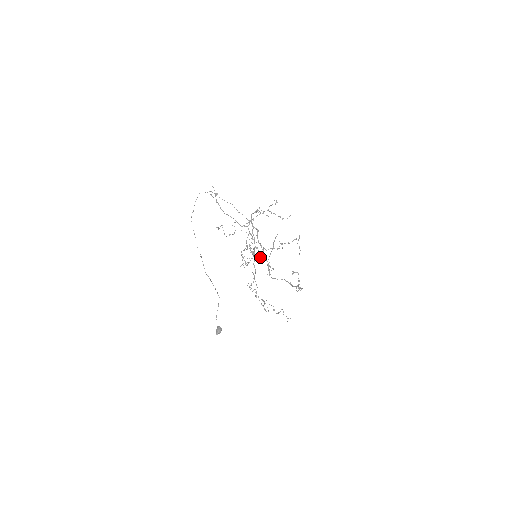
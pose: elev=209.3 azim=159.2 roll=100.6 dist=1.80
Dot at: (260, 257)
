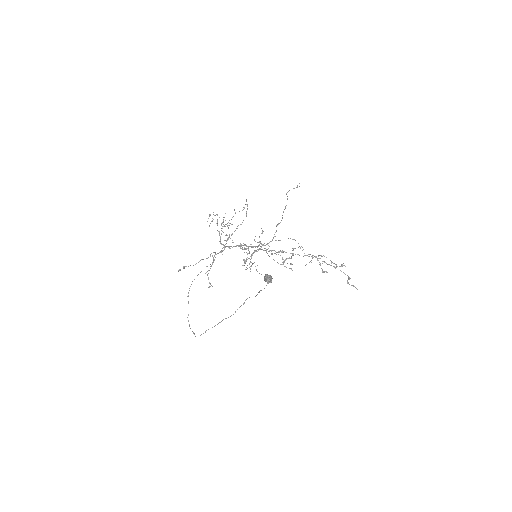
Dot at: (258, 250)
